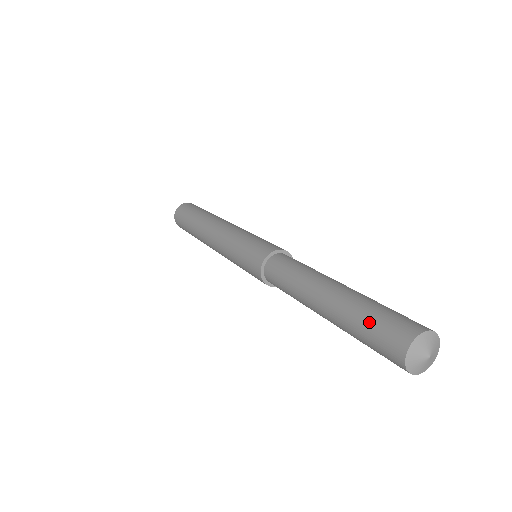
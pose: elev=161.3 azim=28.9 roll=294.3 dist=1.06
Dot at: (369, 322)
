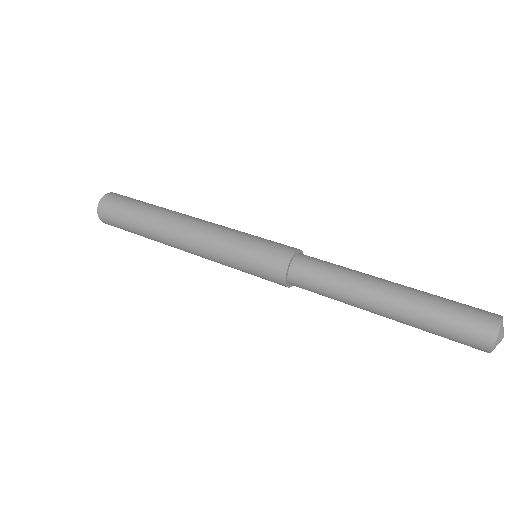
Dot at: (450, 314)
